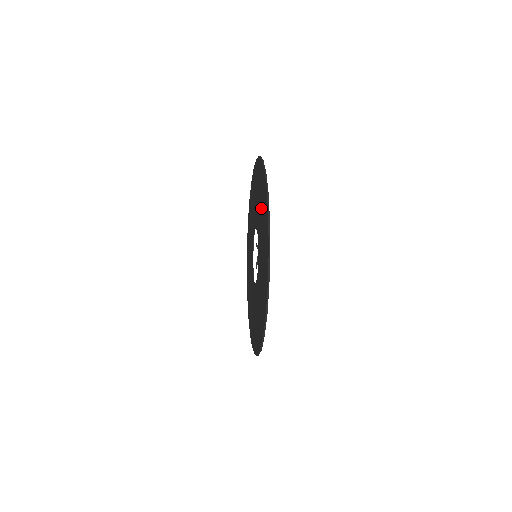
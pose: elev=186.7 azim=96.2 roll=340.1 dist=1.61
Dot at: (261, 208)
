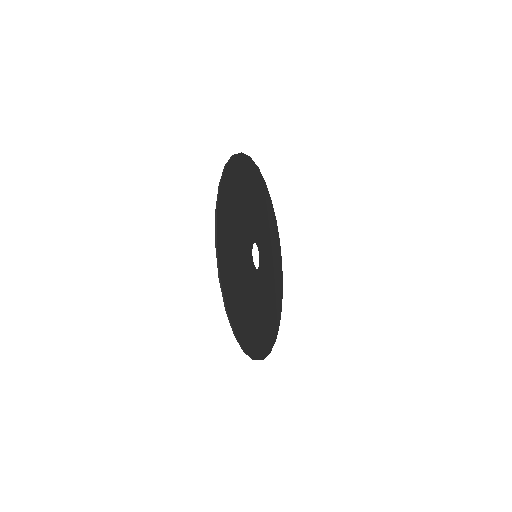
Dot at: occluded
